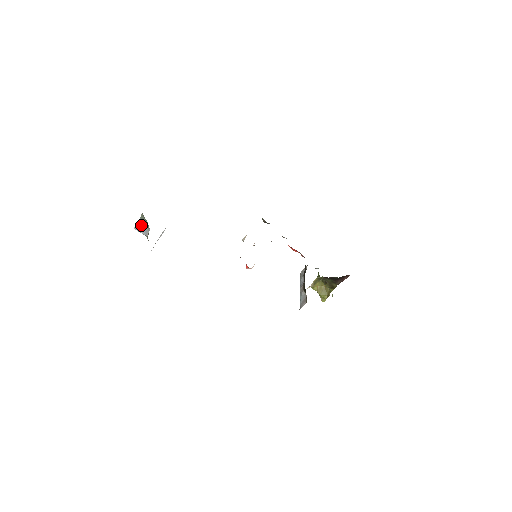
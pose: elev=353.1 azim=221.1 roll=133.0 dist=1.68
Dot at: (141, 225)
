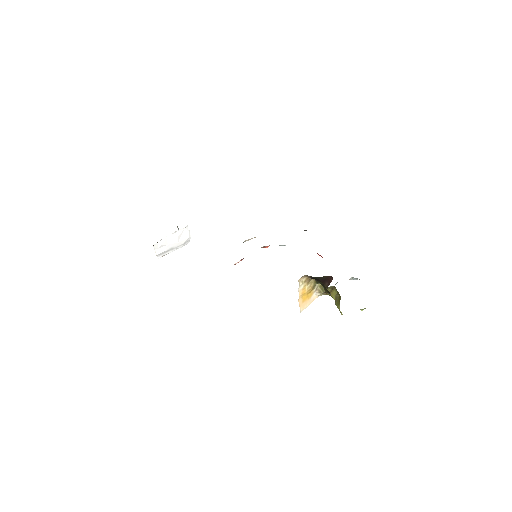
Dot at: occluded
